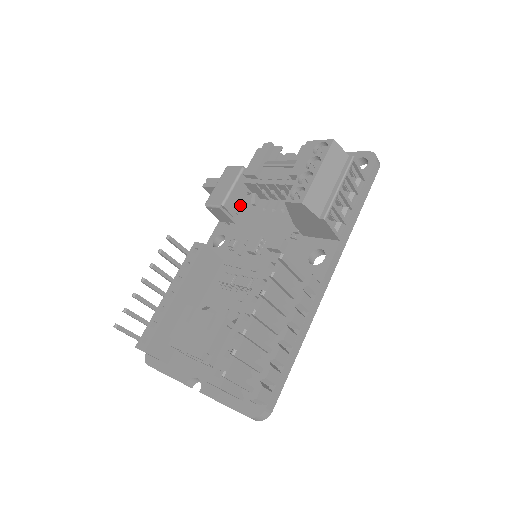
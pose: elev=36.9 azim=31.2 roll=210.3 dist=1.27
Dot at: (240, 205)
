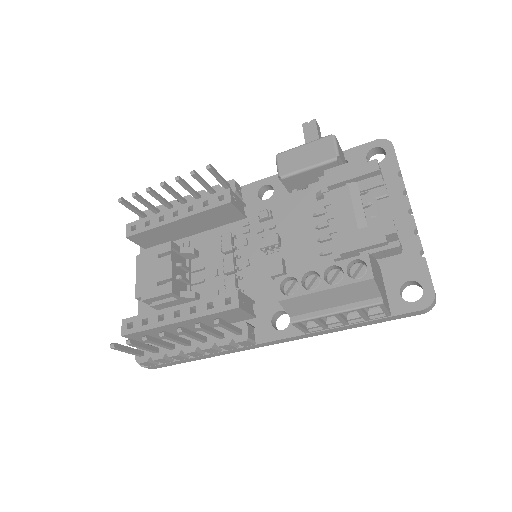
Dot at: (306, 185)
